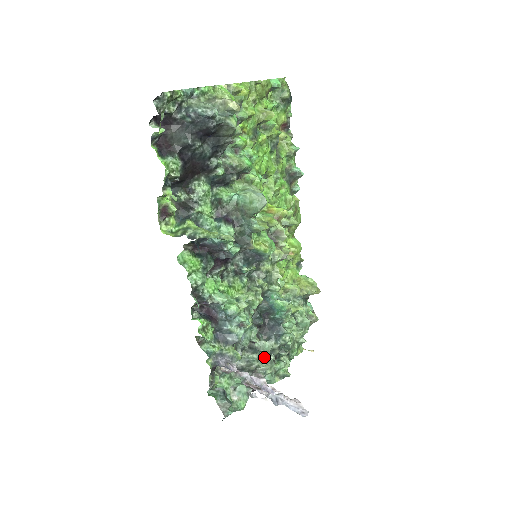
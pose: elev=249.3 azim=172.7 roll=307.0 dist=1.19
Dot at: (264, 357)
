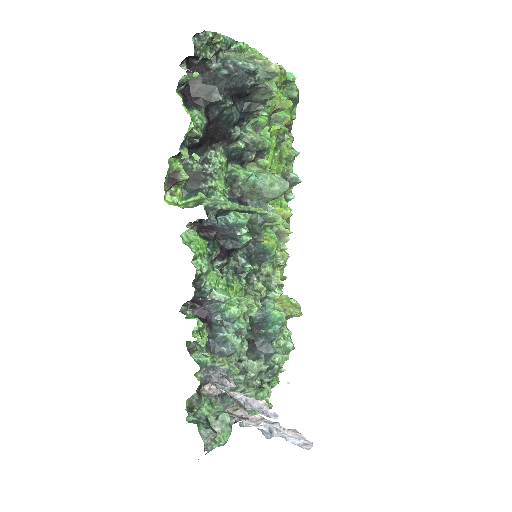
Dot at: (251, 380)
